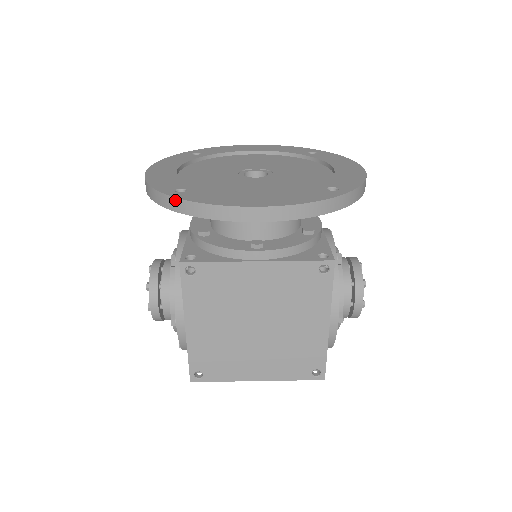
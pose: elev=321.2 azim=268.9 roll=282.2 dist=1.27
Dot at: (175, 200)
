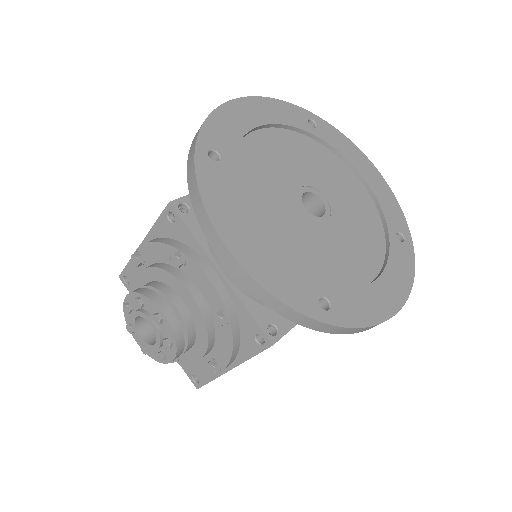
Dot at: (337, 328)
